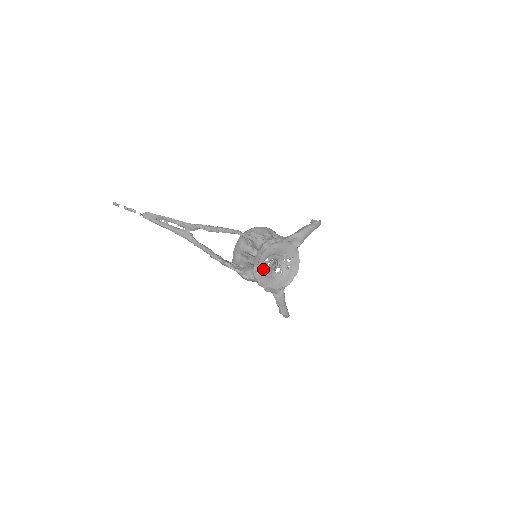
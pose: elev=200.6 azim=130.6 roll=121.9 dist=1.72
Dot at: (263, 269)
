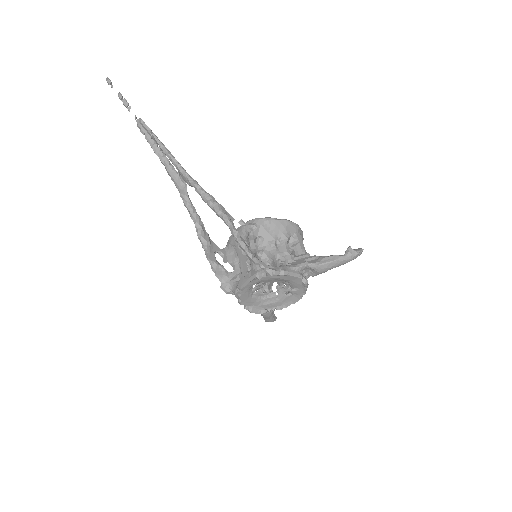
Dot at: (250, 290)
